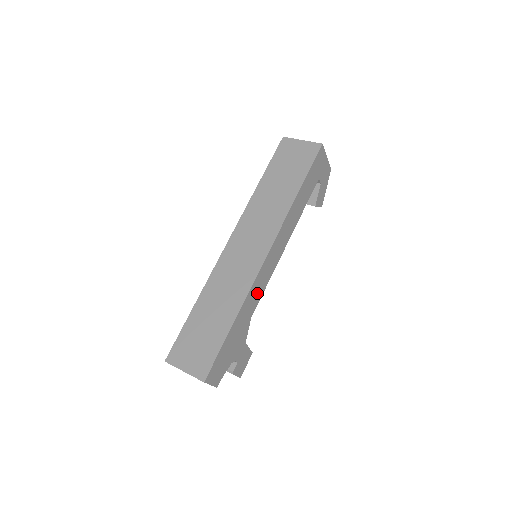
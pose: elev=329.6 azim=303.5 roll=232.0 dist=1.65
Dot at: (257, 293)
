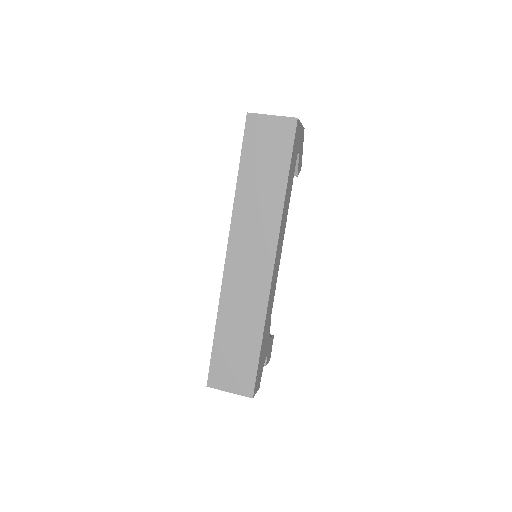
Dot at: (272, 298)
